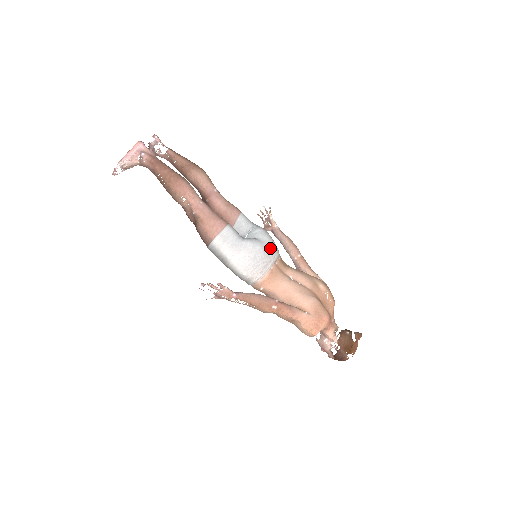
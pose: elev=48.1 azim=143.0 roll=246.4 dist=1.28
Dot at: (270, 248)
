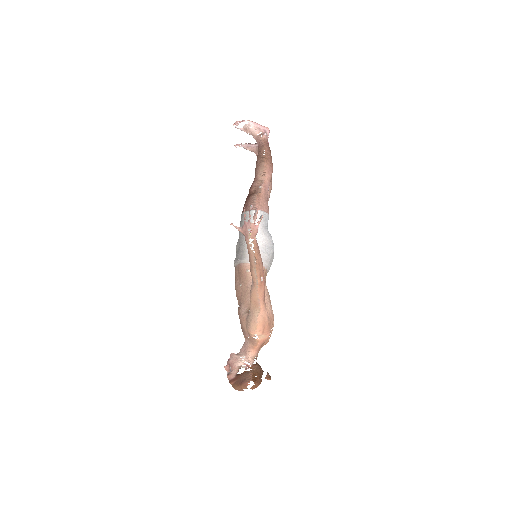
Dot at: (272, 260)
